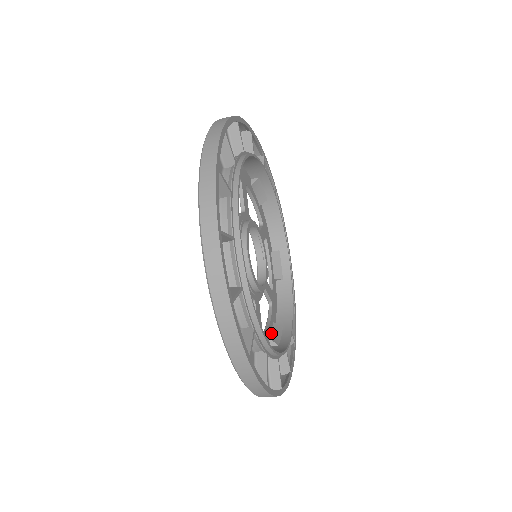
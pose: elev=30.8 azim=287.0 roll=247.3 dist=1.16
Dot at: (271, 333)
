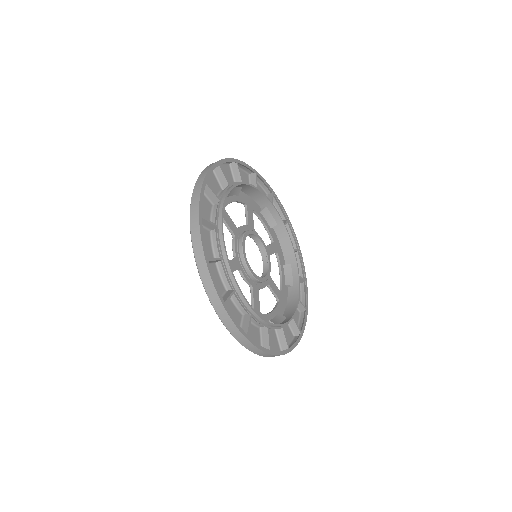
Dot at: (273, 318)
